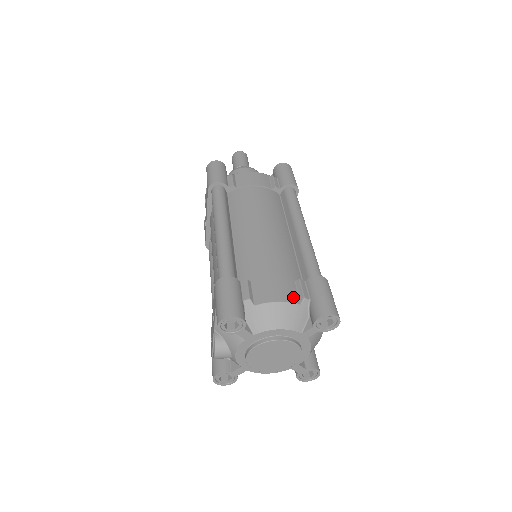
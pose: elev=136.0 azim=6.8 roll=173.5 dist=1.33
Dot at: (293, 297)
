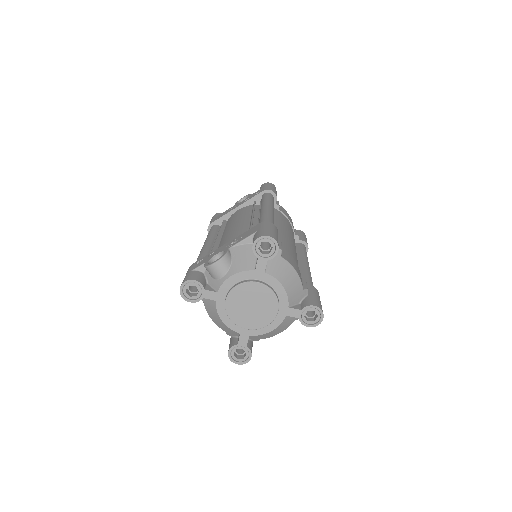
Dot at: occluded
